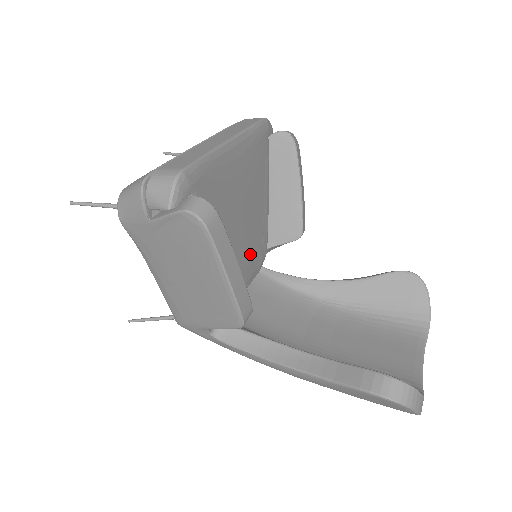
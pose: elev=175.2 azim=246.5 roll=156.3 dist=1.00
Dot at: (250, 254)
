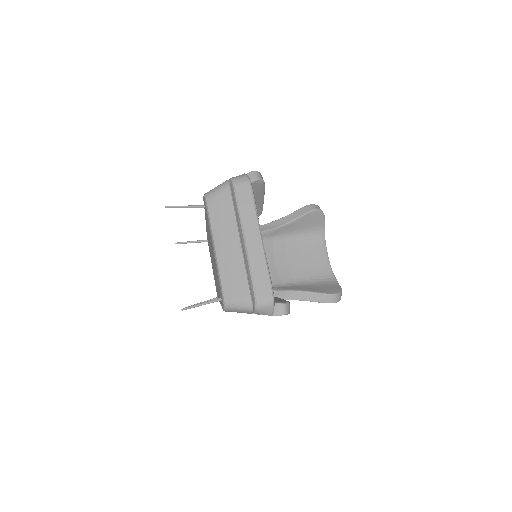
Dot at: occluded
